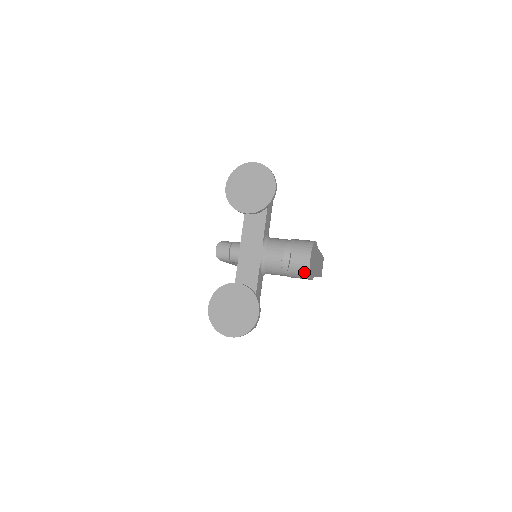
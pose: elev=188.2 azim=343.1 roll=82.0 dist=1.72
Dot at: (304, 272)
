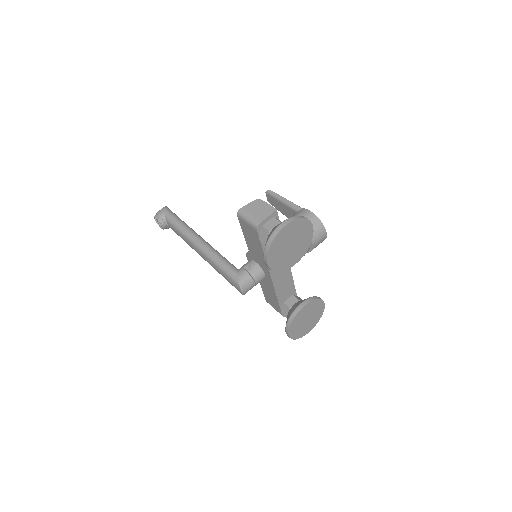
Dot at: occluded
